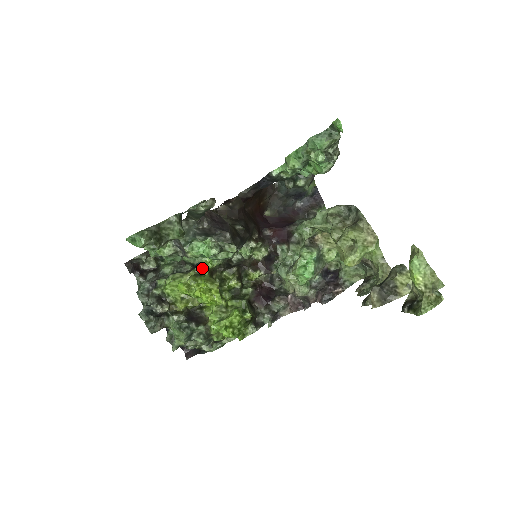
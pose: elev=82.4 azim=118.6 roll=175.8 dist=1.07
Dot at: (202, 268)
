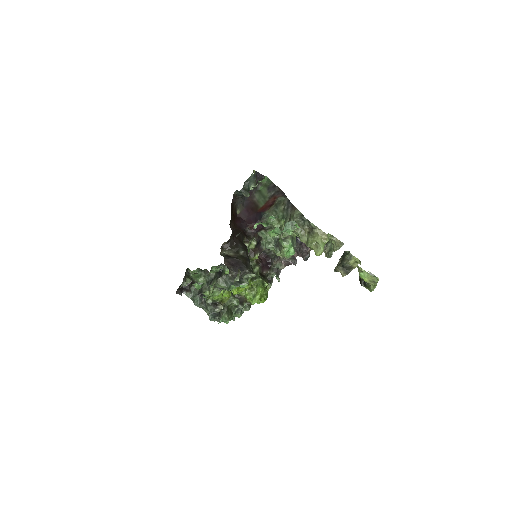
Dot at: occluded
